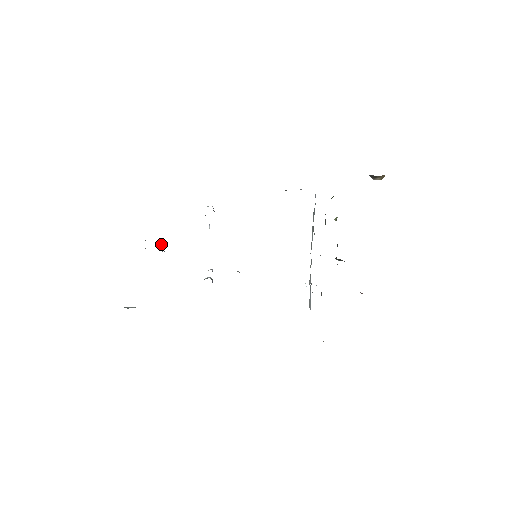
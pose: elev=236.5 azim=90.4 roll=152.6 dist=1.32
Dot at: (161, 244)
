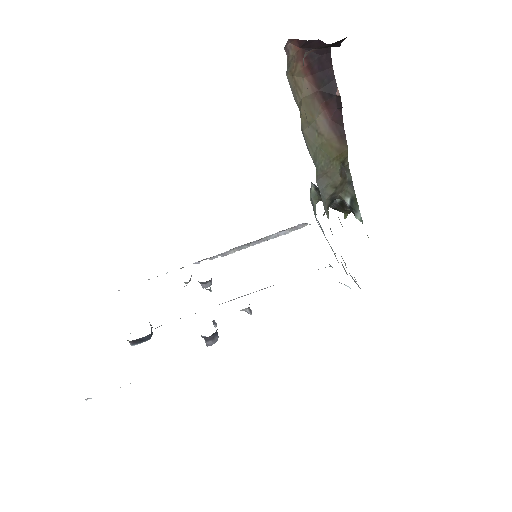
Dot at: occluded
